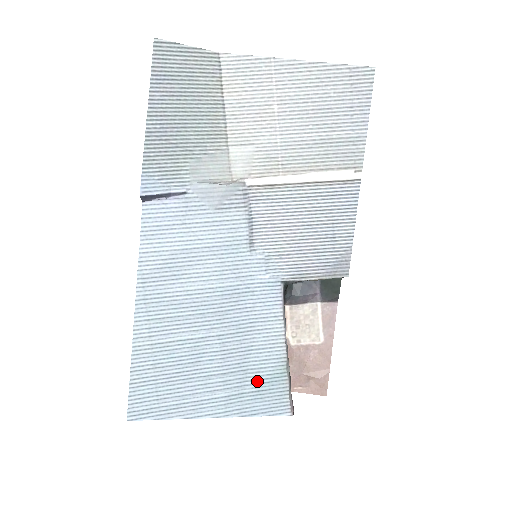
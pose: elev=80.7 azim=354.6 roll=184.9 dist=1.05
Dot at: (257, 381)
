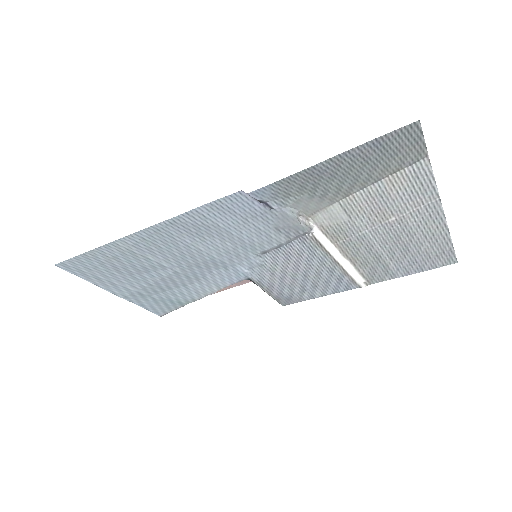
Dot at: (165, 297)
